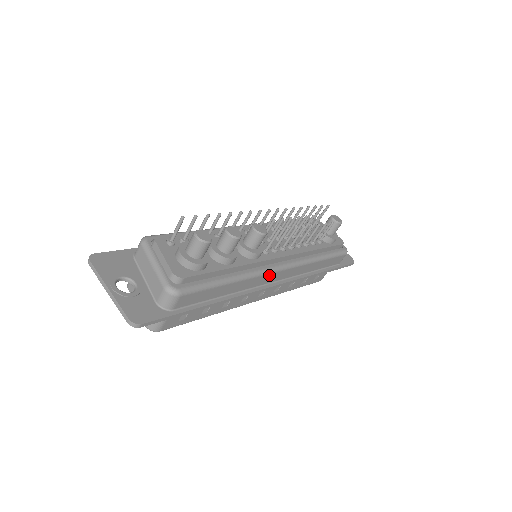
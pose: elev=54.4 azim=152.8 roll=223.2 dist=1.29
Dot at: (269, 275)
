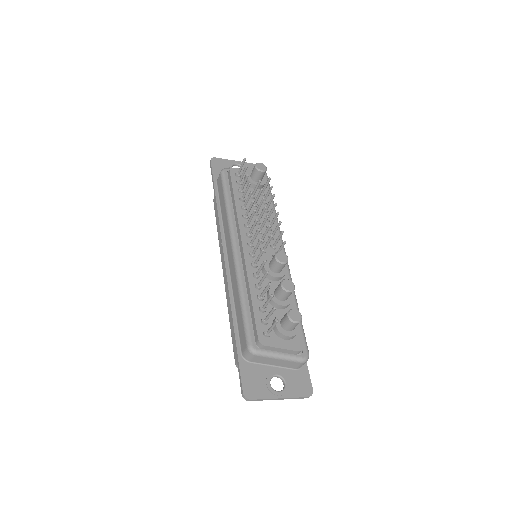
Dot at: occluded
